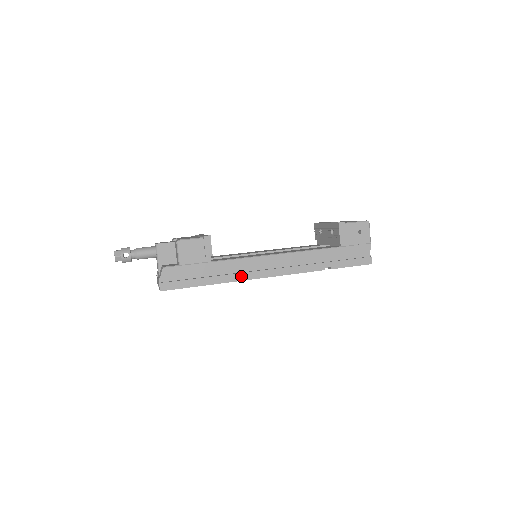
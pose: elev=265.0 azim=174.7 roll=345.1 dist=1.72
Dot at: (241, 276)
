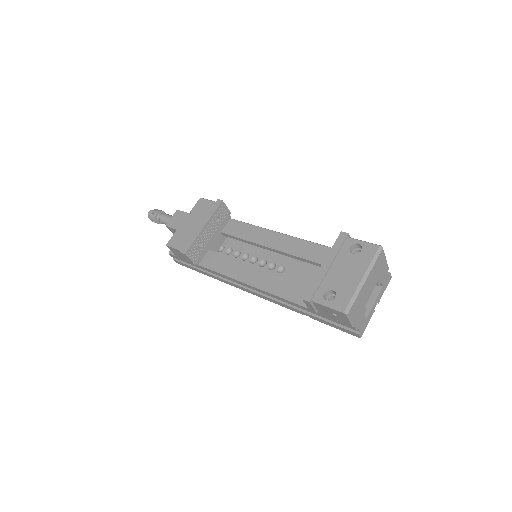
Dot at: (227, 282)
